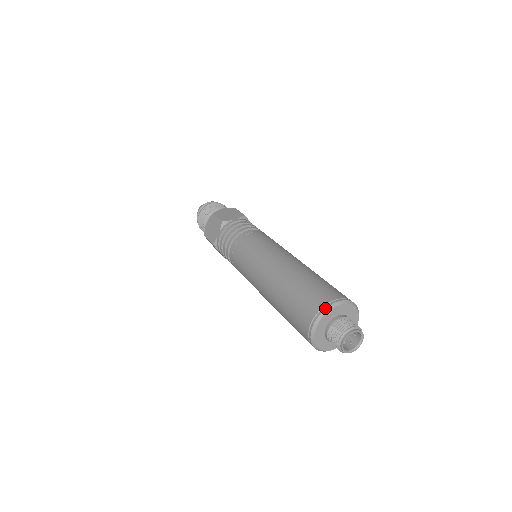
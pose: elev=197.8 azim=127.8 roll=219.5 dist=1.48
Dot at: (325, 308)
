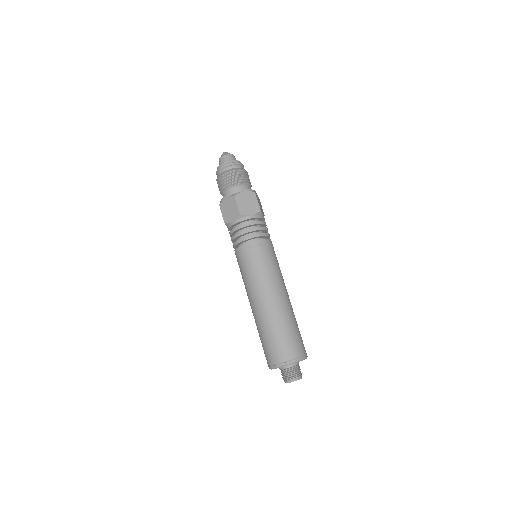
Dot at: (287, 363)
